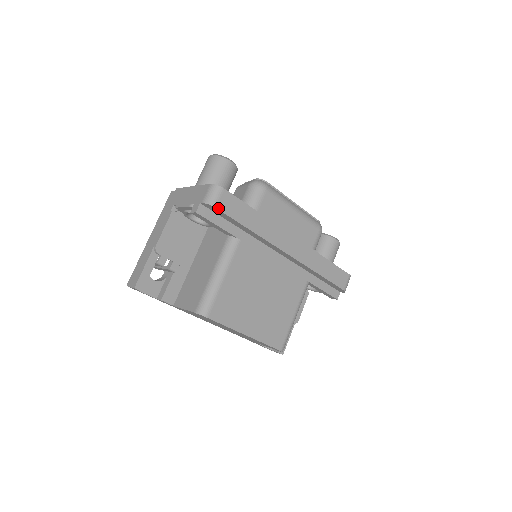
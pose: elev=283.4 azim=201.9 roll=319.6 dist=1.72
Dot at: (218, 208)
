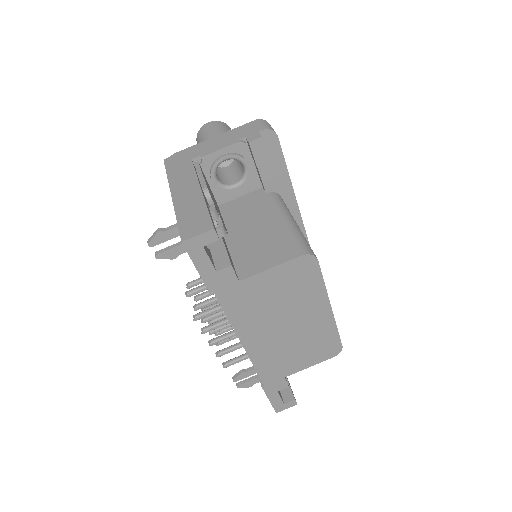
Dot at: (278, 139)
